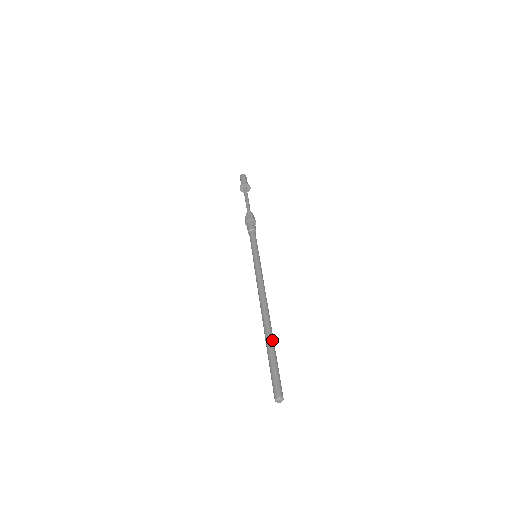
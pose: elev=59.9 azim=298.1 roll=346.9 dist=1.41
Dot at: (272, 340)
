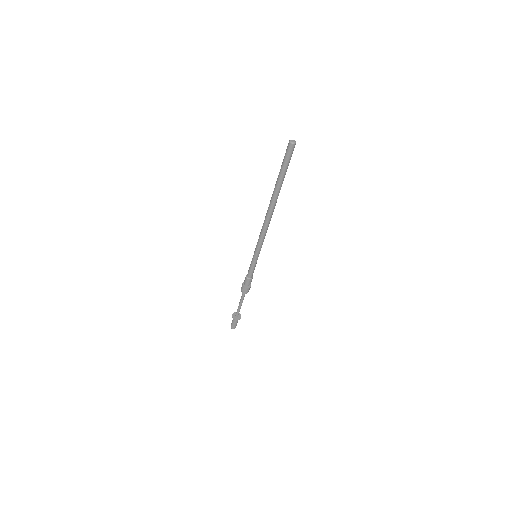
Dot at: occluded
